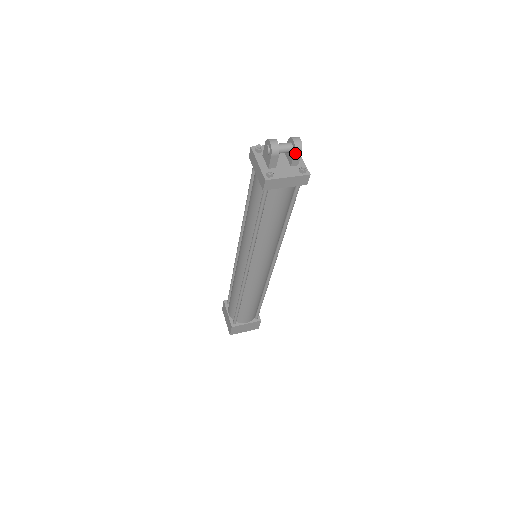
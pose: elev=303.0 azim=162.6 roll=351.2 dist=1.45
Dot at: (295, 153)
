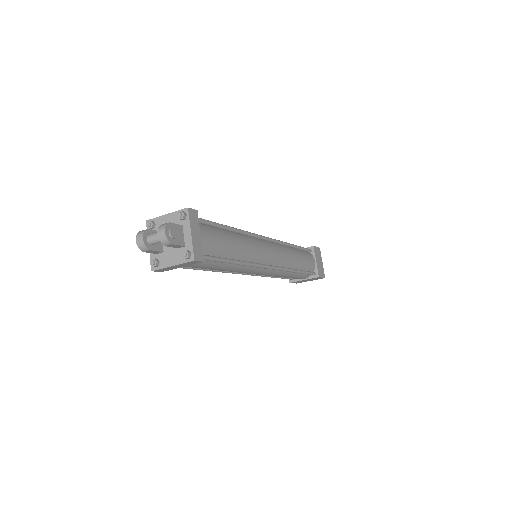
Dot at: occluded
